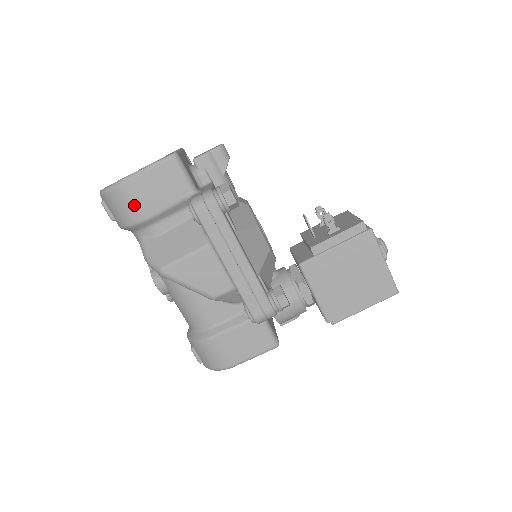
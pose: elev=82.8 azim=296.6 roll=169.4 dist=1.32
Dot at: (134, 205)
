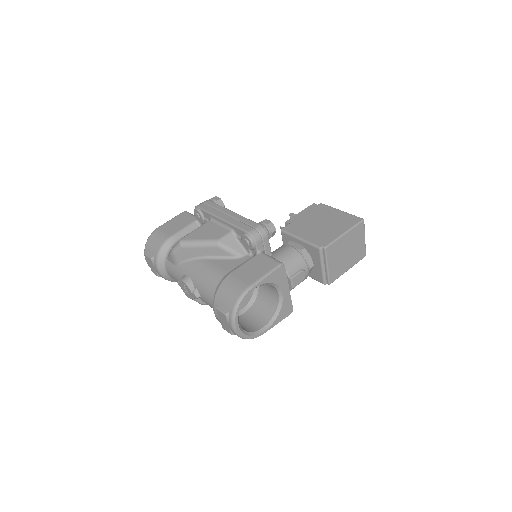
Dot at: (163, 234)
